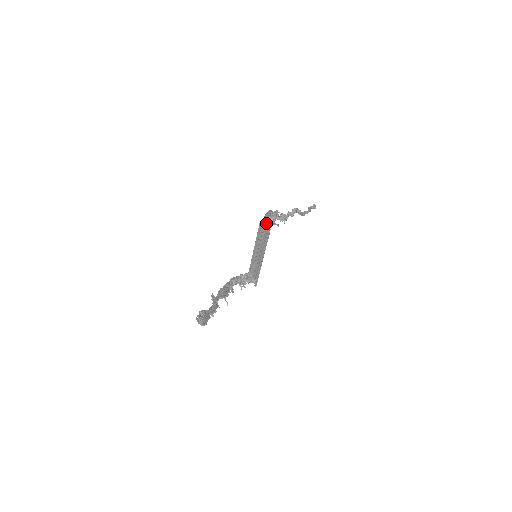
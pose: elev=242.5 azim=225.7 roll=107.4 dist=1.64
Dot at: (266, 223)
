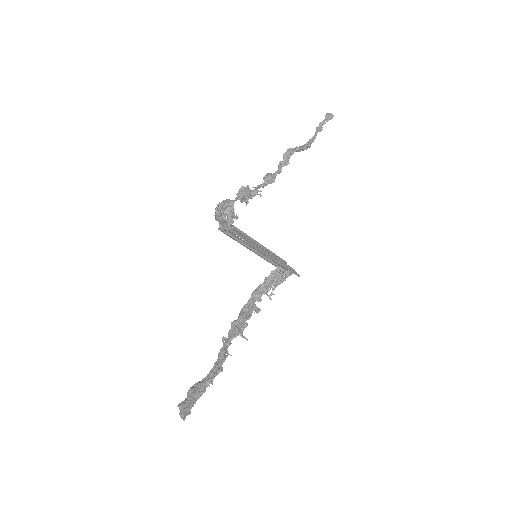
Dot at: (223, 223)
